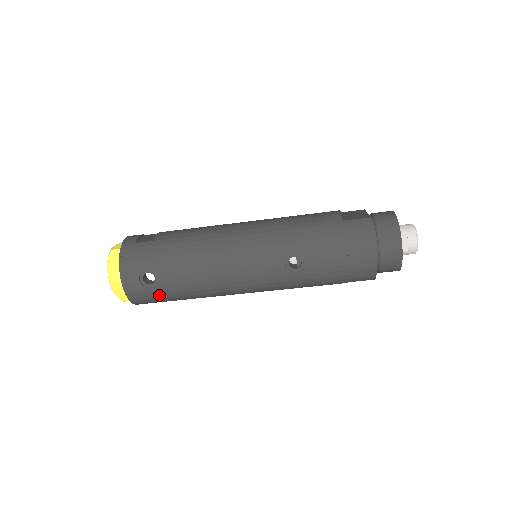
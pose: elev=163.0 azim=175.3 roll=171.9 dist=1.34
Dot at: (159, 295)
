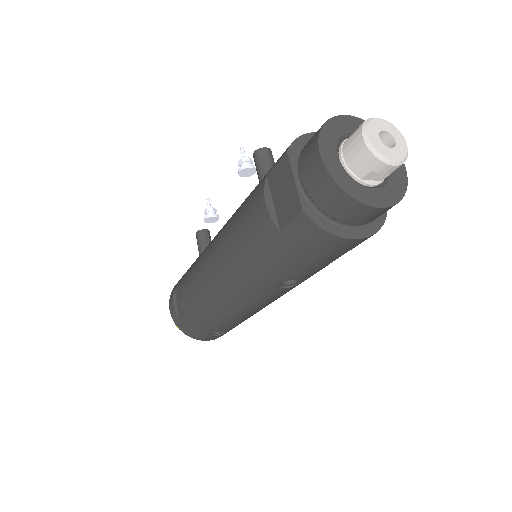
Dot at: occluded
